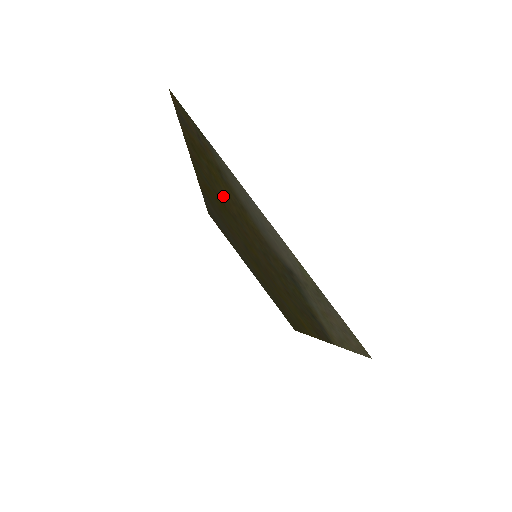
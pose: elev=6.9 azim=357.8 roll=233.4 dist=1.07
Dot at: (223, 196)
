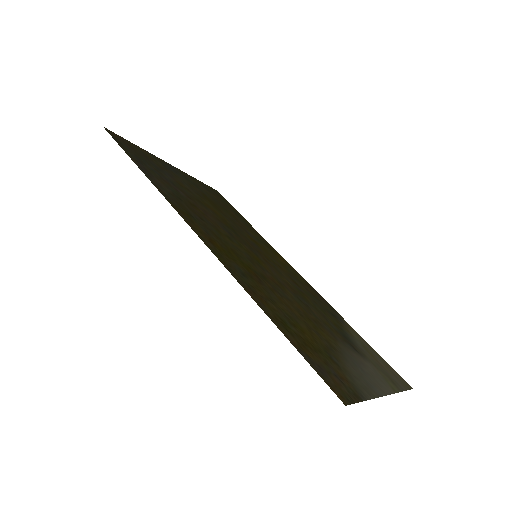
Dot at: (280, 302)
